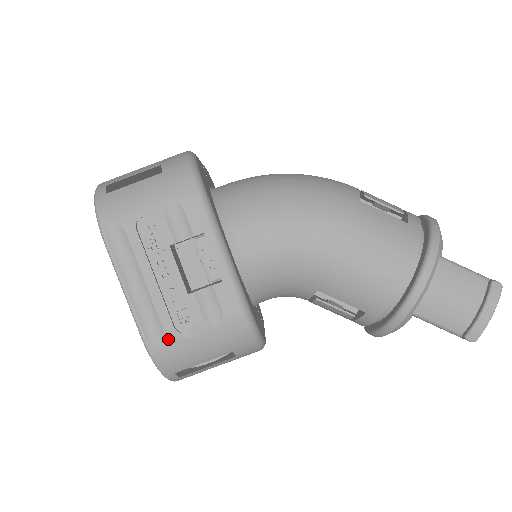
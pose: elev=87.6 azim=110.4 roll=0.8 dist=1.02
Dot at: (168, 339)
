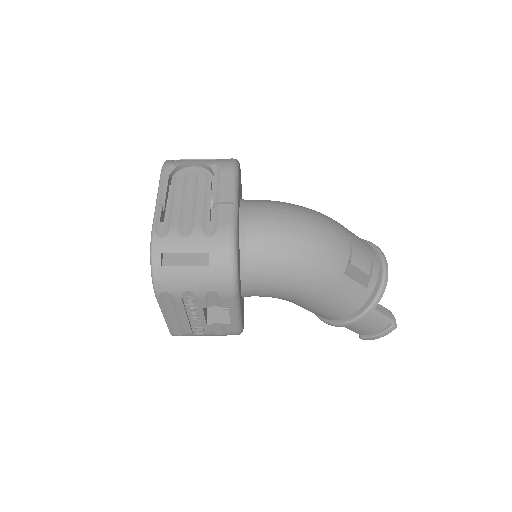
Dot at: (186, 334)
